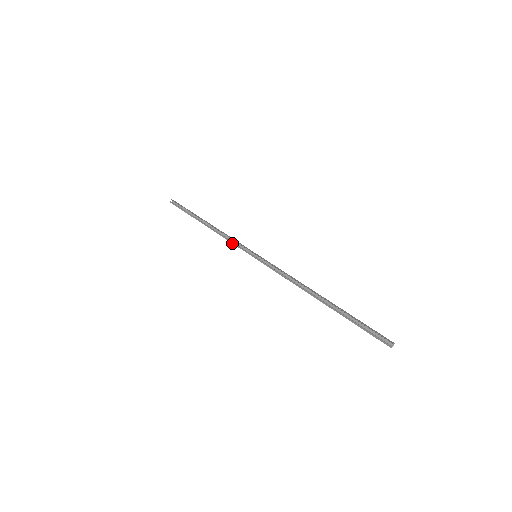
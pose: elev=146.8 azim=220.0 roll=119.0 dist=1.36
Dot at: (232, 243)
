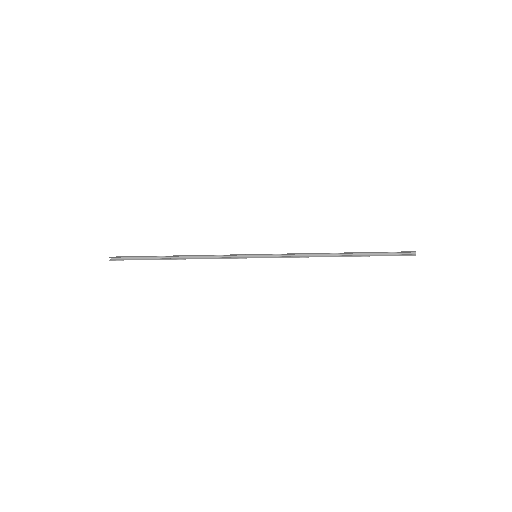
Dot at: occluded
